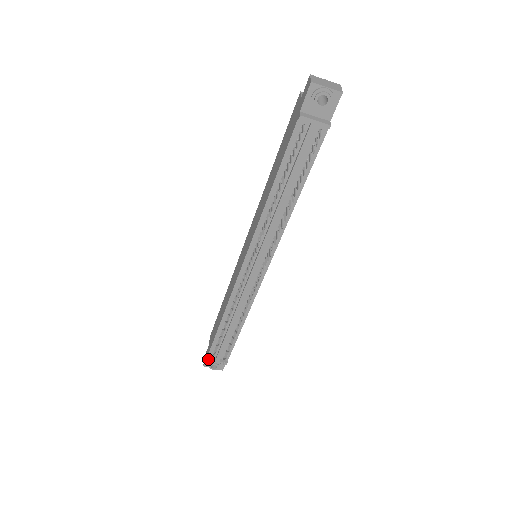
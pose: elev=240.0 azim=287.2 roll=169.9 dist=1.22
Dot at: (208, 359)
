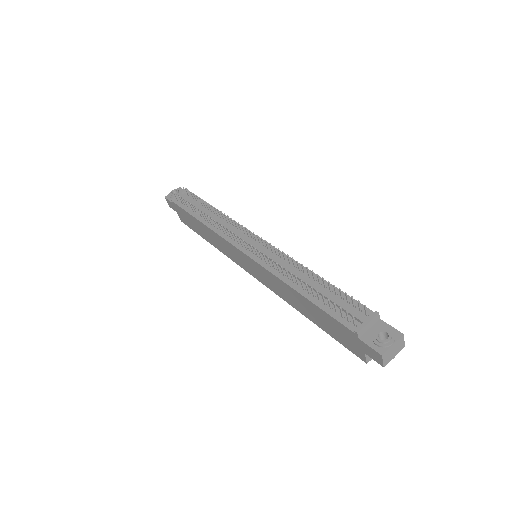
Dot at: (356, 331)
